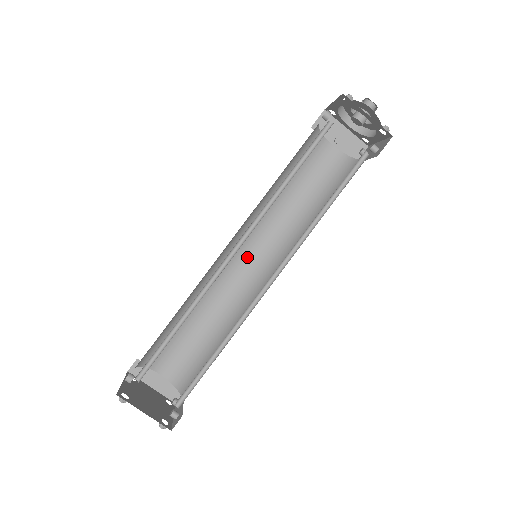
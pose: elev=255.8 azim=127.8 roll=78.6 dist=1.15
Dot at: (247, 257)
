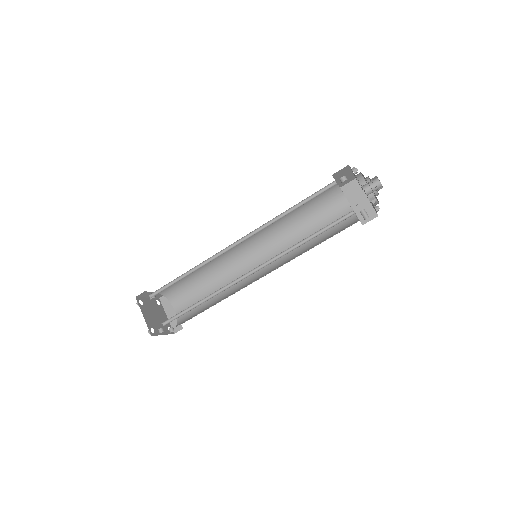
Dot at: (258, 259)
